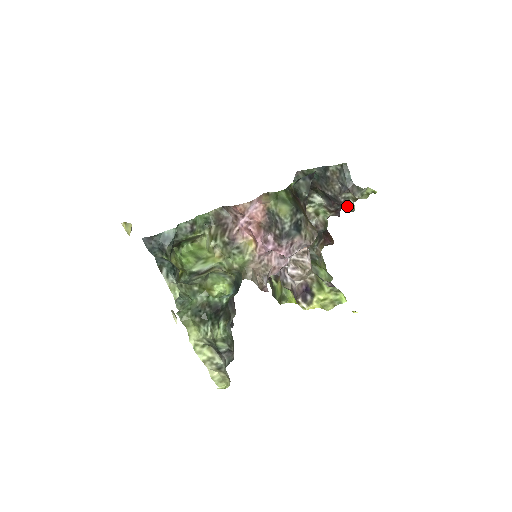
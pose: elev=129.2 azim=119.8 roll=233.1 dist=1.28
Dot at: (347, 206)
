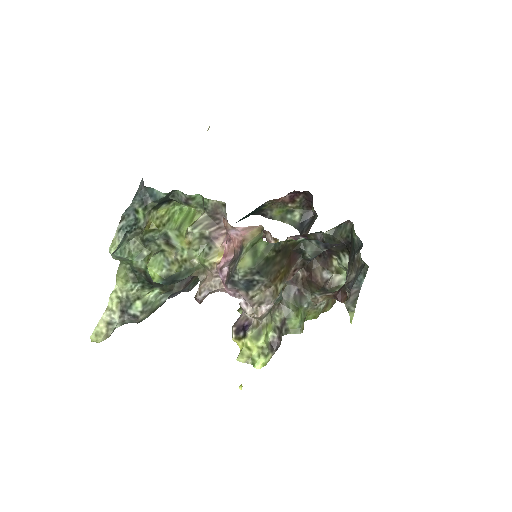
Dot at: (346, 299)
